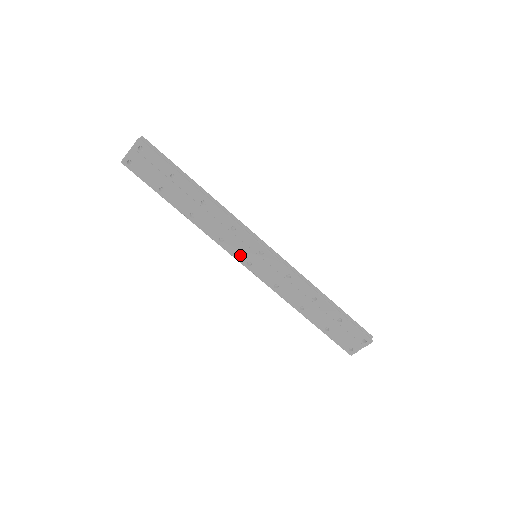
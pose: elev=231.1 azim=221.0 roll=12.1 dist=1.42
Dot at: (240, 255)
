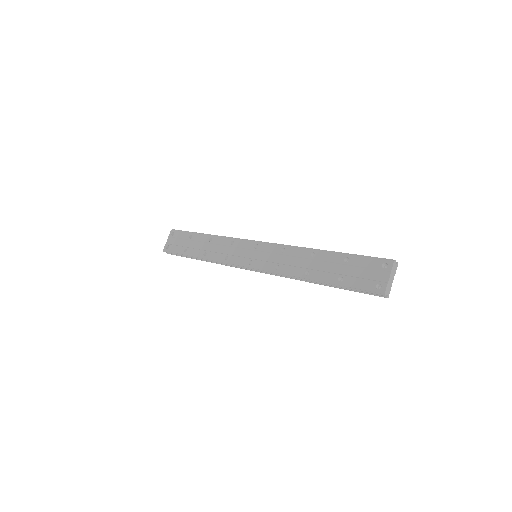
Dot at: (242, 260)
